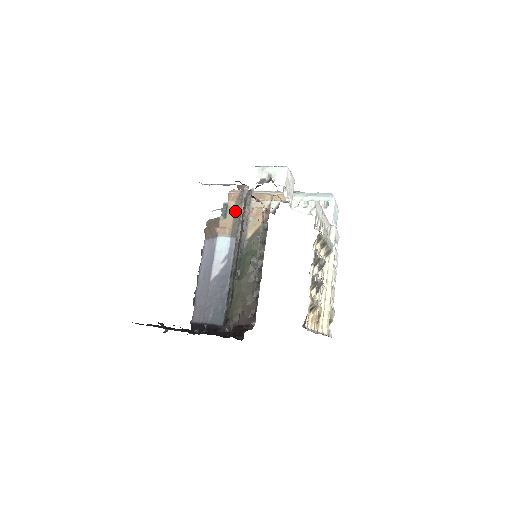
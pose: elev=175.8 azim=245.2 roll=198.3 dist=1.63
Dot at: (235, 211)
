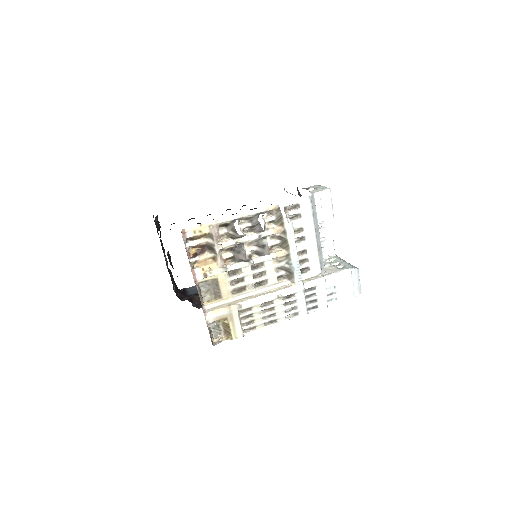
Dot at: occluded
